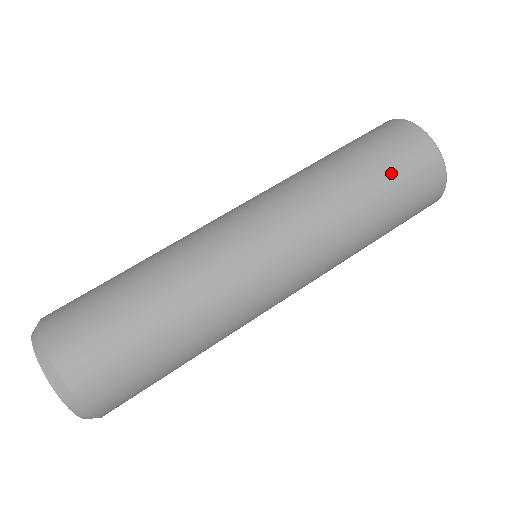
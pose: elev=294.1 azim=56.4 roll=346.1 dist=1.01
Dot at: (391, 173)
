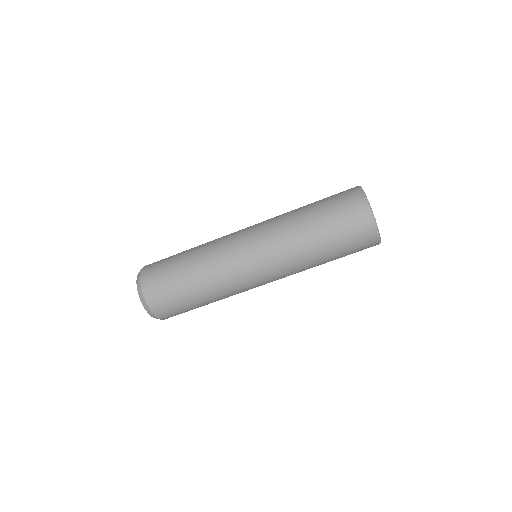
Dot at: (340, 239)
